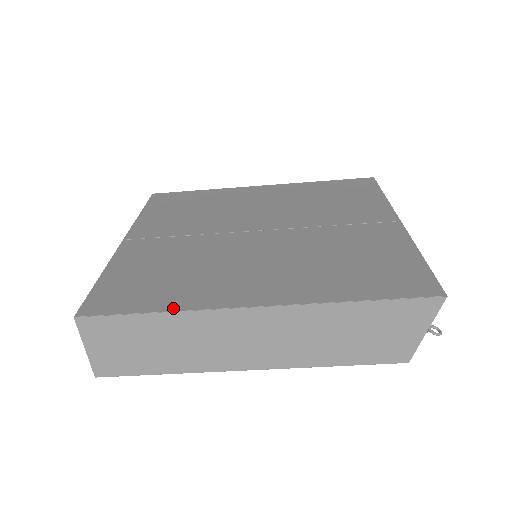
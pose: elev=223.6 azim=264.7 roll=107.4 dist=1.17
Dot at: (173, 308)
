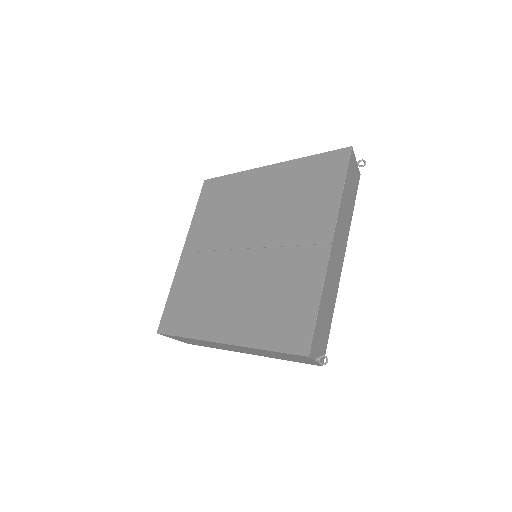
Dot at: (189, 335)
